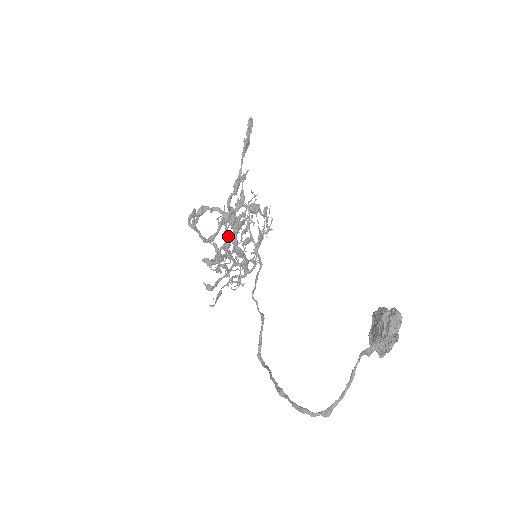
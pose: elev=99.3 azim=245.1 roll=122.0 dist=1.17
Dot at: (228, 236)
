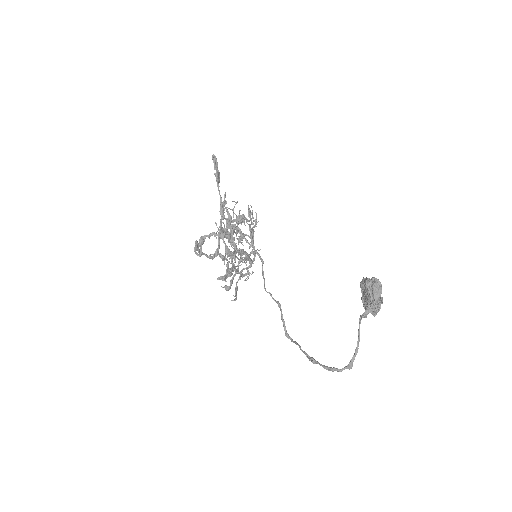
Dot at: (229, 251)
